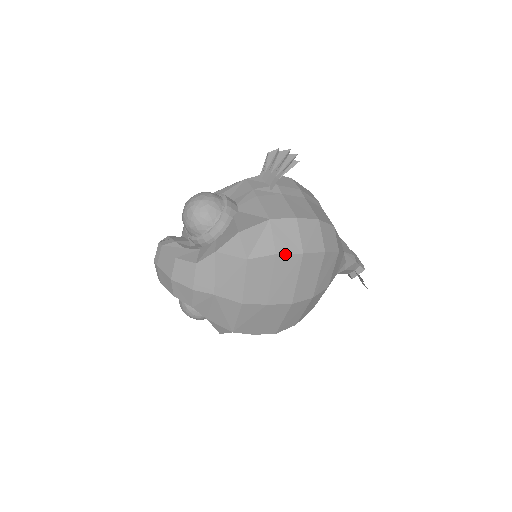
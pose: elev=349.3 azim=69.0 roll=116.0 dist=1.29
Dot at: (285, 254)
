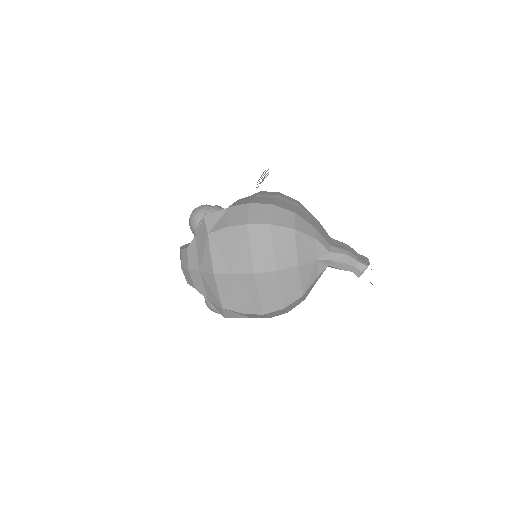
Dot at: (234, 226)
